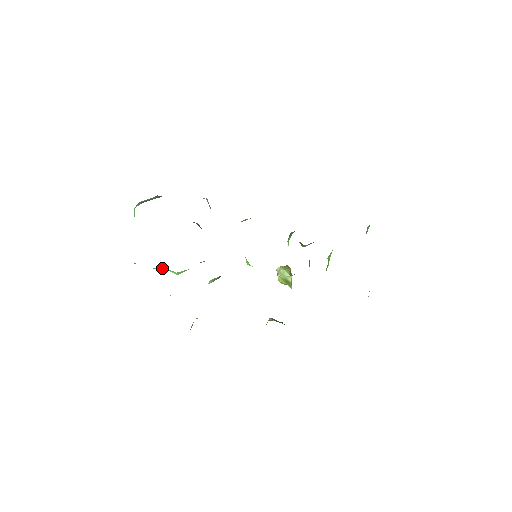
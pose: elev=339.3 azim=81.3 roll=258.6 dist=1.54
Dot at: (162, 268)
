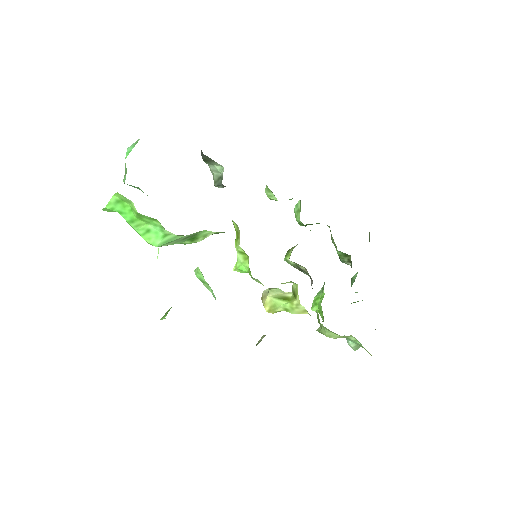
Dot at: (140, 230)
